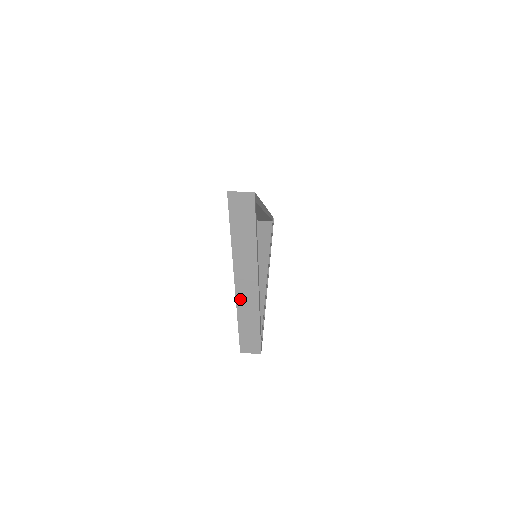
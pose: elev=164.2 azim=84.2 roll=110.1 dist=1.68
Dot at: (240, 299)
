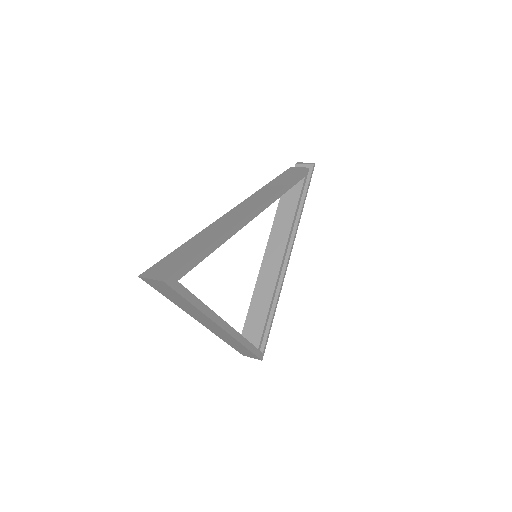
Dot at: (215, 332)
